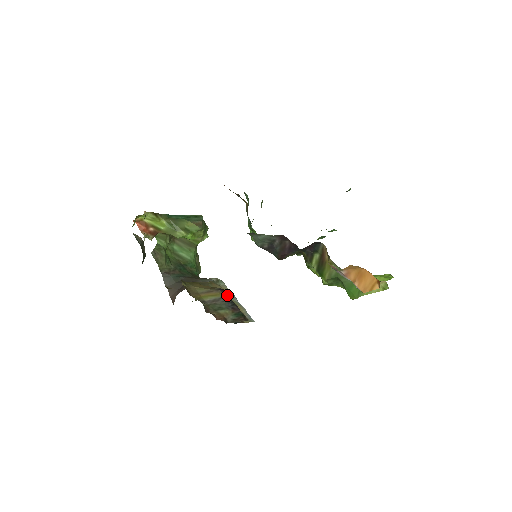
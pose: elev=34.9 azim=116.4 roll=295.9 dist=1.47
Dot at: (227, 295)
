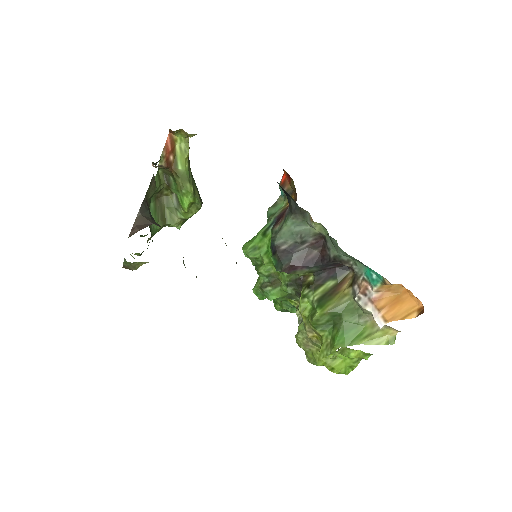
Dot at: occluded
